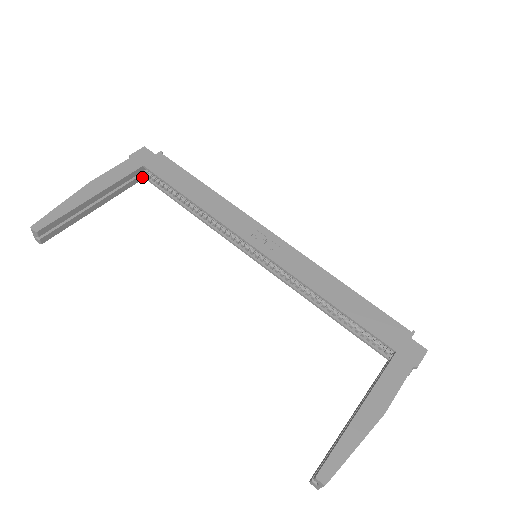
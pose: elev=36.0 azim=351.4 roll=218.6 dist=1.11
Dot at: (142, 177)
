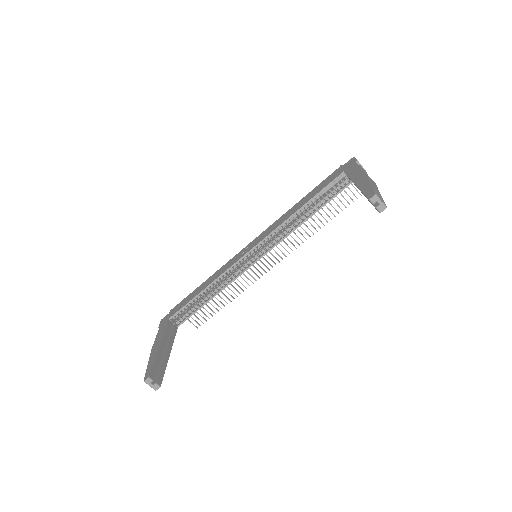
Dot at: (176, 327)
